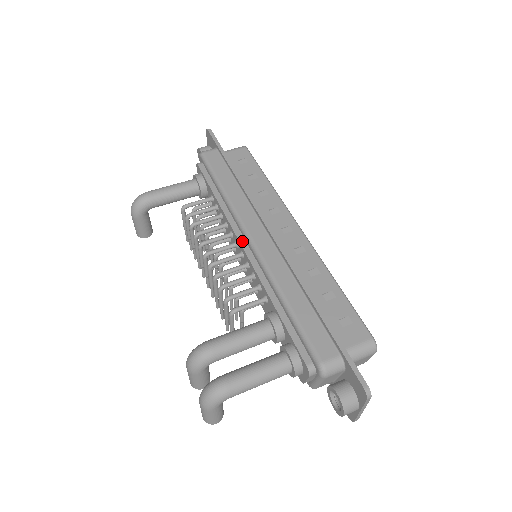
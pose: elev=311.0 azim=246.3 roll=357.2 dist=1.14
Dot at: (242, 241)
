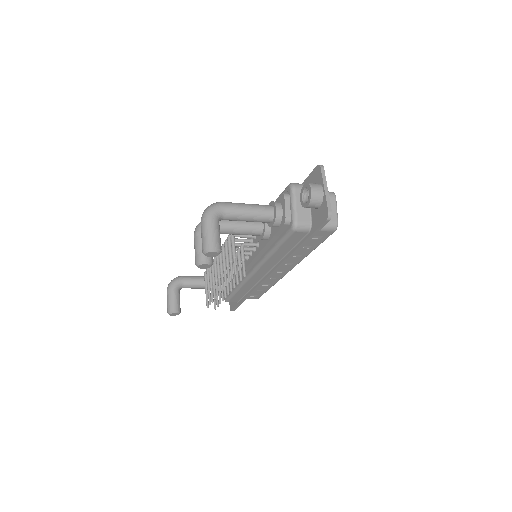
Dot at: occluded
